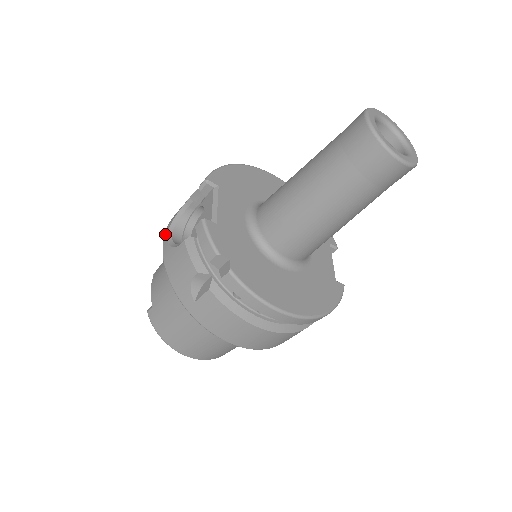
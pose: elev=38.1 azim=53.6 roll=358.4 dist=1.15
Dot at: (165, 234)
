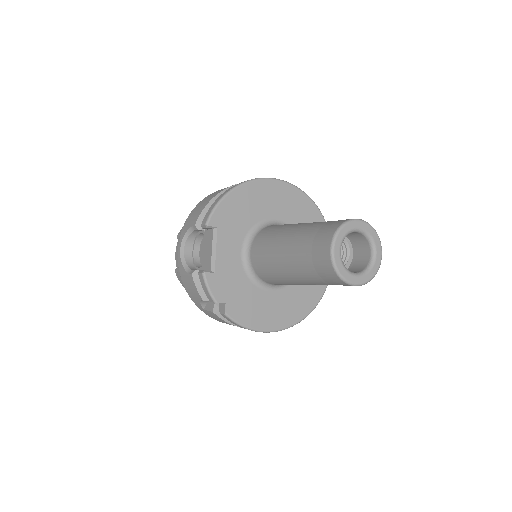
Dot at: (179, 246)
